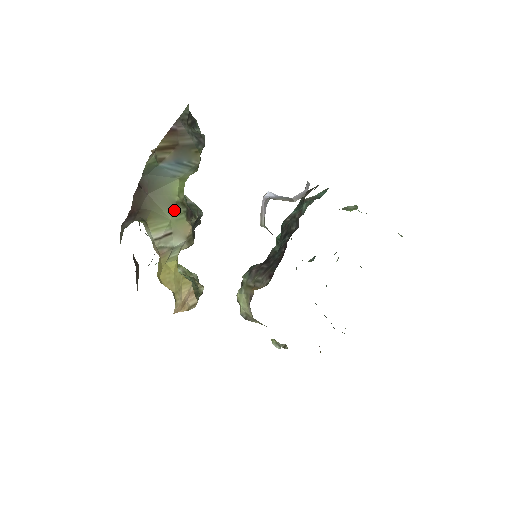
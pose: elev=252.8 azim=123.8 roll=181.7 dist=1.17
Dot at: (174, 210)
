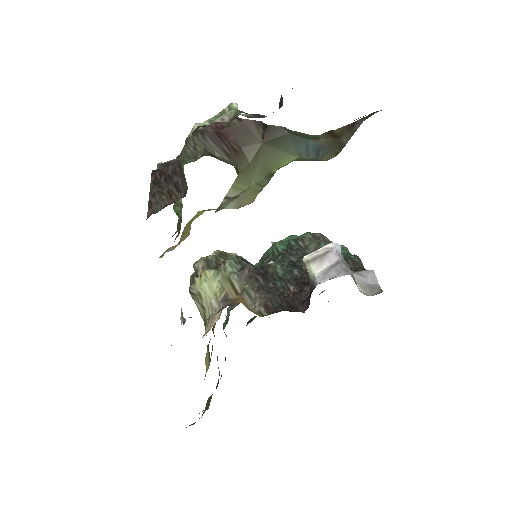
Dot at: (263, 179)
